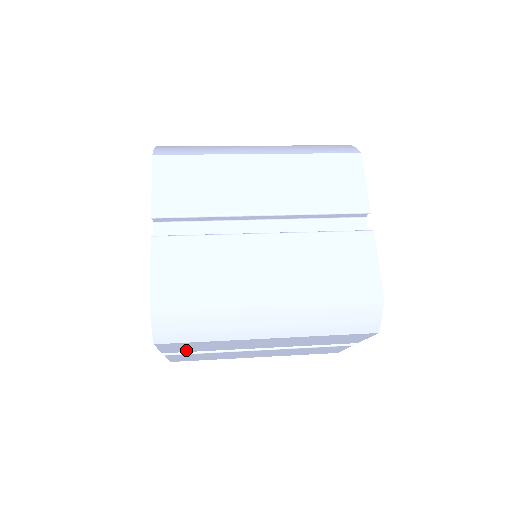
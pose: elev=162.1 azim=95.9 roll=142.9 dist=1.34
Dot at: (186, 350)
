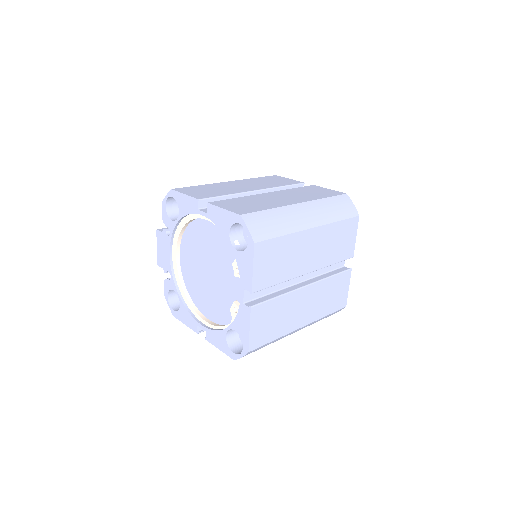
Dot at: (267, 279)
